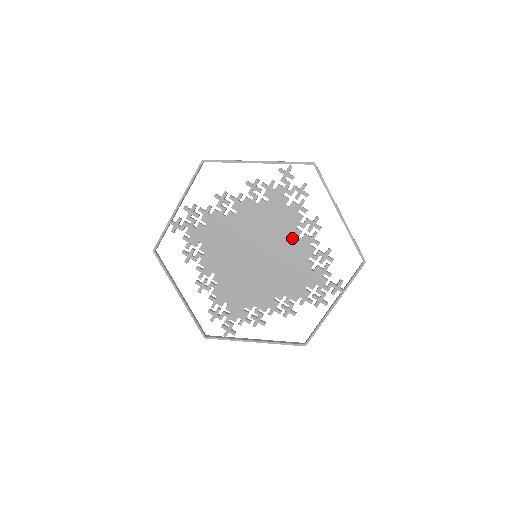
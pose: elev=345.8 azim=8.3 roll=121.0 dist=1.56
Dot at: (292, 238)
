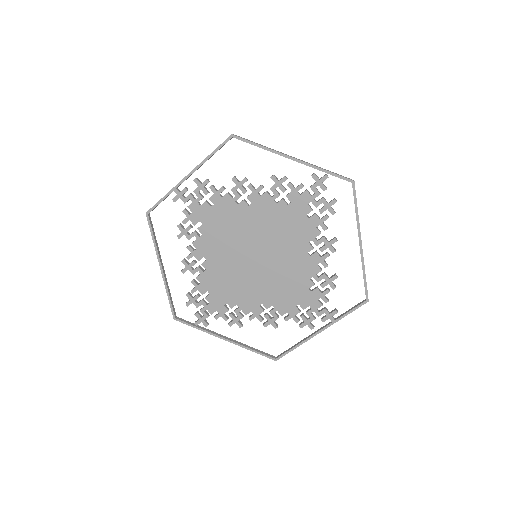
Dot at: (301, 251)
